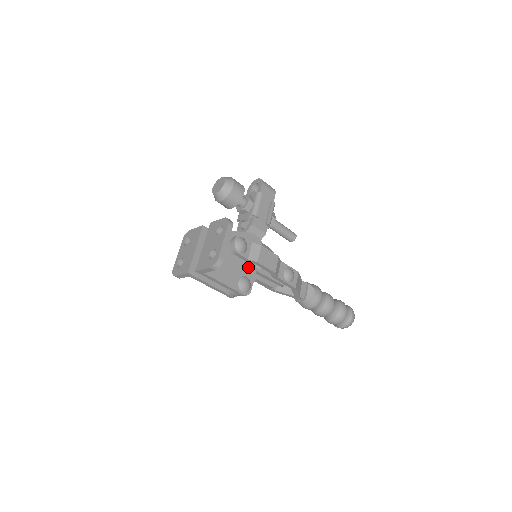
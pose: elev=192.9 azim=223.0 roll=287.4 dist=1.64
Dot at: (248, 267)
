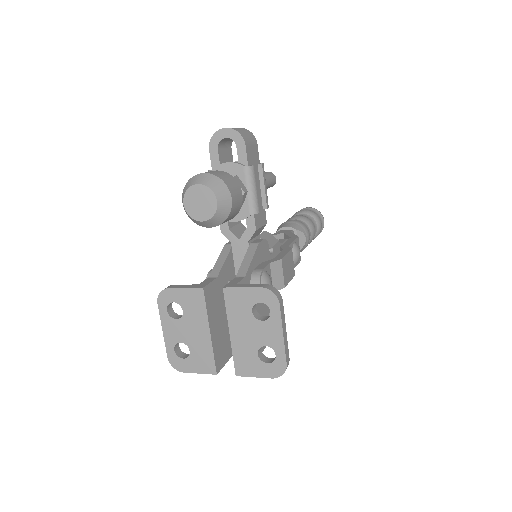
Dot at: occluded
